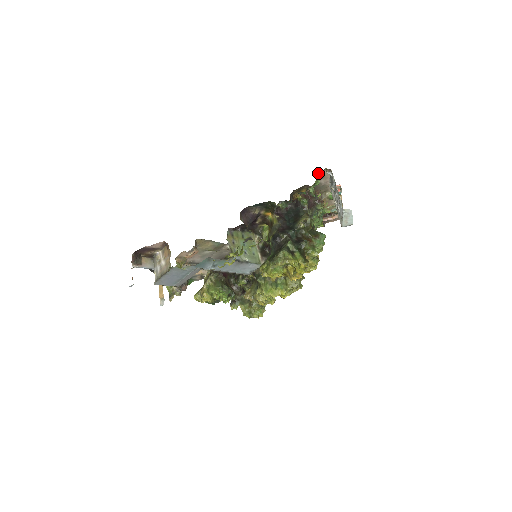
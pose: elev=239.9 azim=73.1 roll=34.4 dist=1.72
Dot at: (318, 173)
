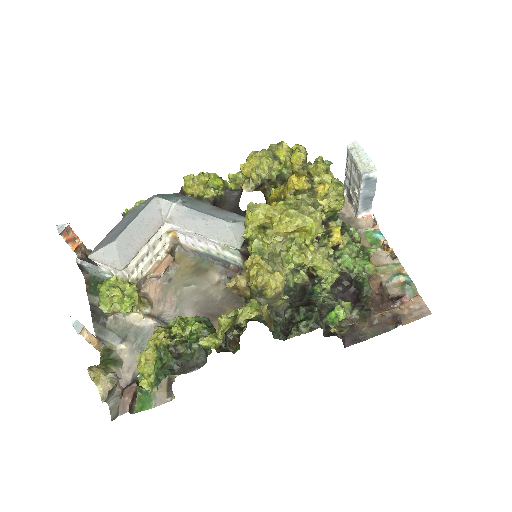
Dot at: occluded
